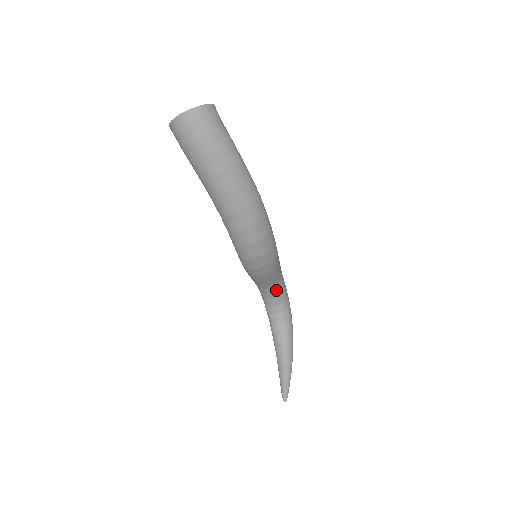
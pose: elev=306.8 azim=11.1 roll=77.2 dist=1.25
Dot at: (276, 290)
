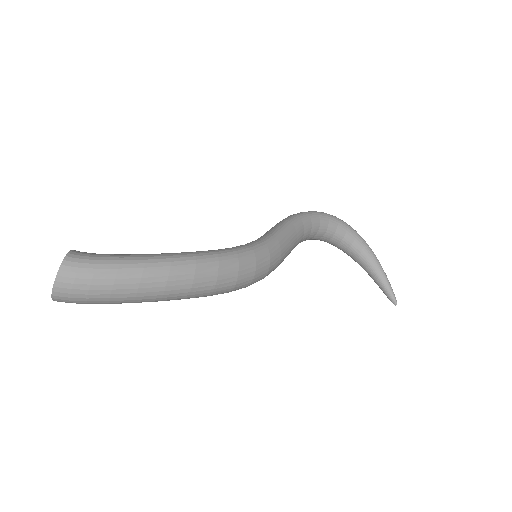
Dot at: (309, 234)
